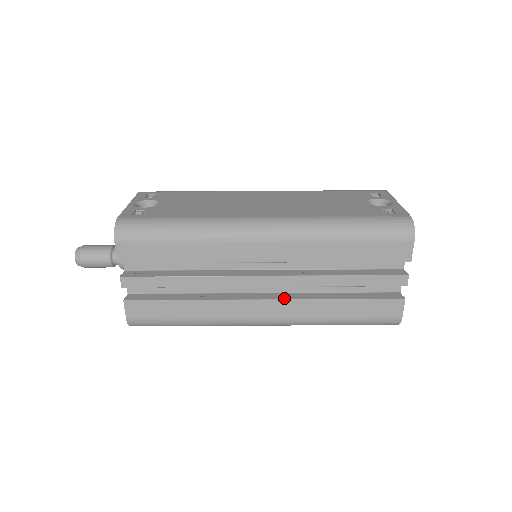
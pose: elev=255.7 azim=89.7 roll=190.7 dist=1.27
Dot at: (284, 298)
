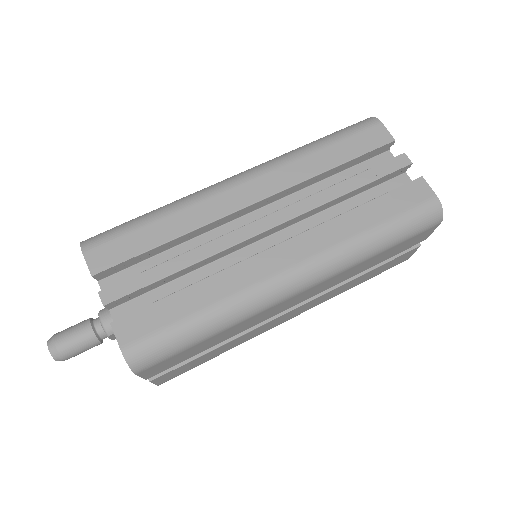
Dot at: (298, 235)
